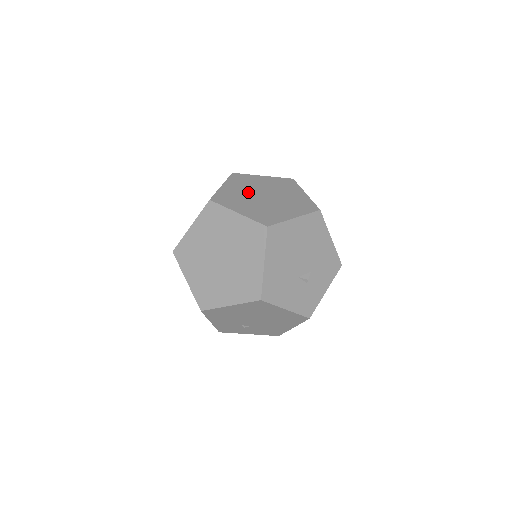
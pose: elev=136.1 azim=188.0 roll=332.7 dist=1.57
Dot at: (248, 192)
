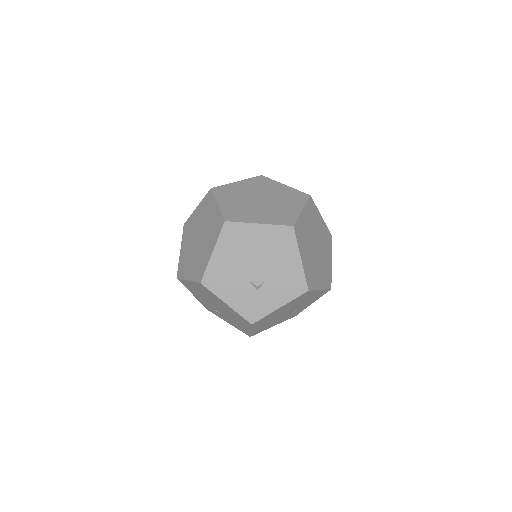
Dot at: (251, 192)
